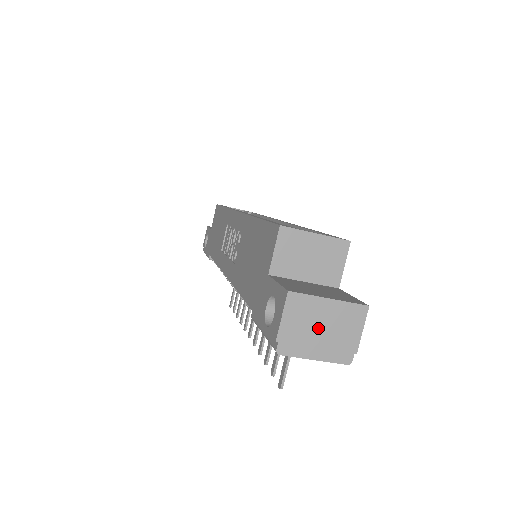
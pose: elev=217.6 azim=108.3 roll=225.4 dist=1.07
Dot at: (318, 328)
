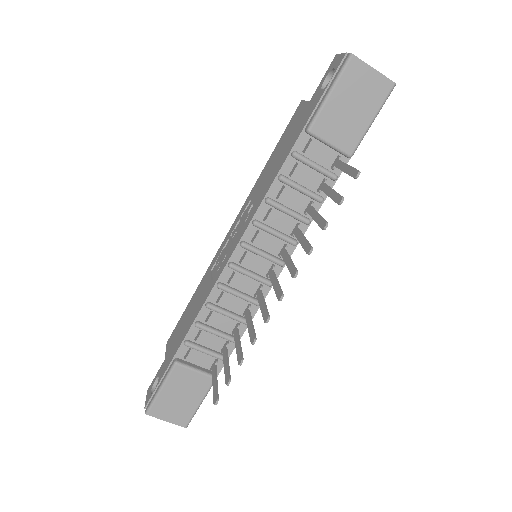
Dot at: occluded
